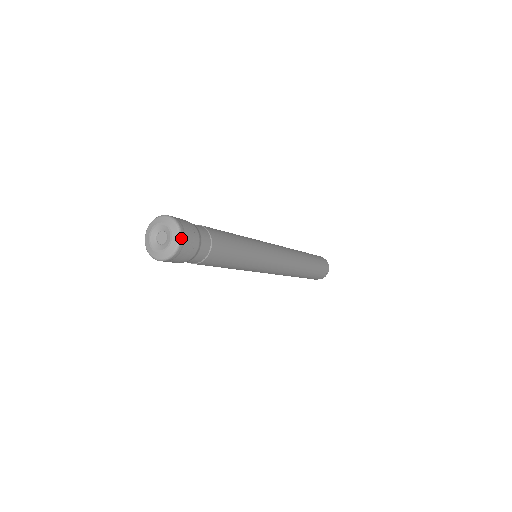
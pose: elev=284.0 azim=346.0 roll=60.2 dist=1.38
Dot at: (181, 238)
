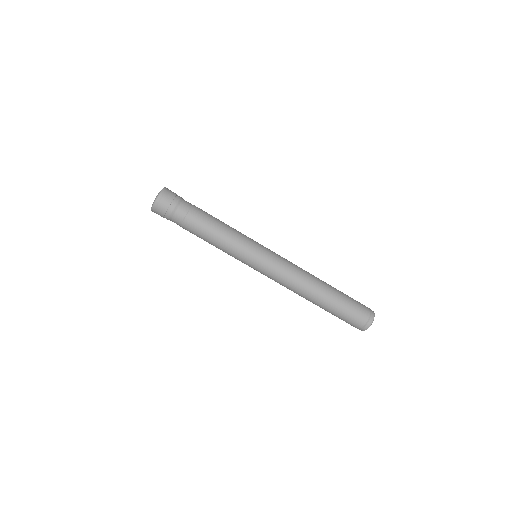
Dot at: (163, 190)
